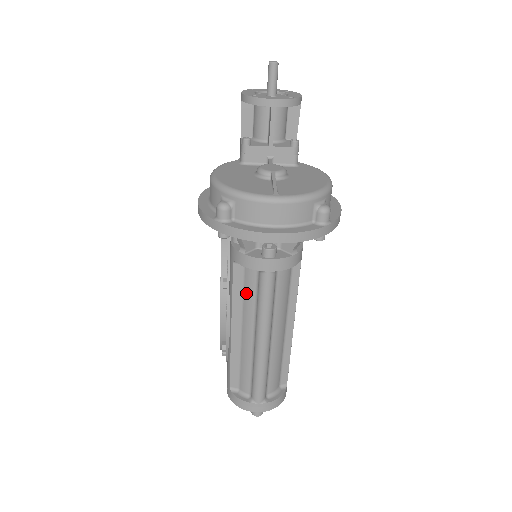
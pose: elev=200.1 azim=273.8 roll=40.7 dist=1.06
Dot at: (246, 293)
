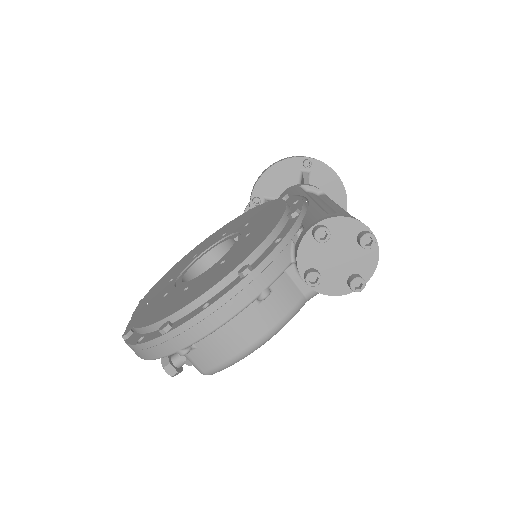
Dot at: (314, 197)
